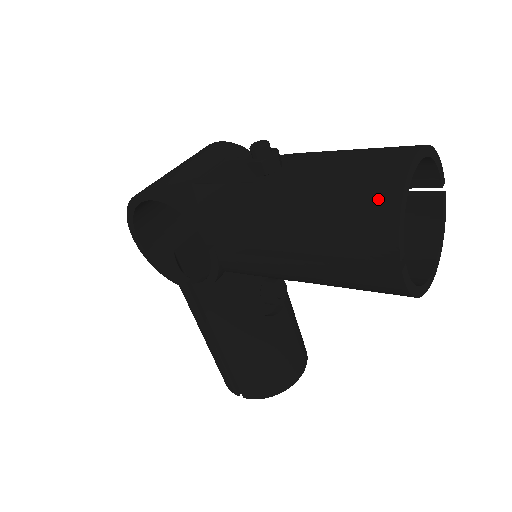
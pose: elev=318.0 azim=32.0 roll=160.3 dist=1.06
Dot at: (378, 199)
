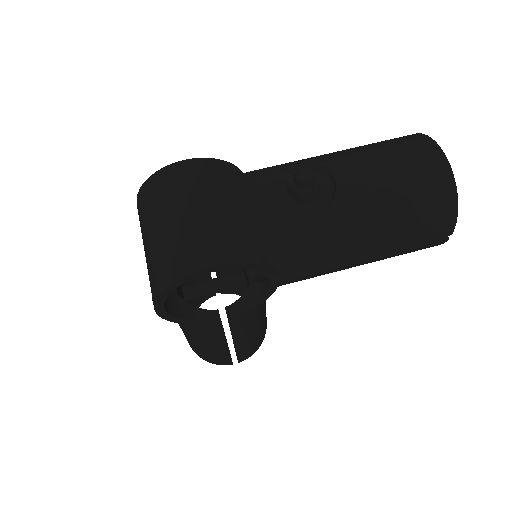
Dot at: (441, 200)
